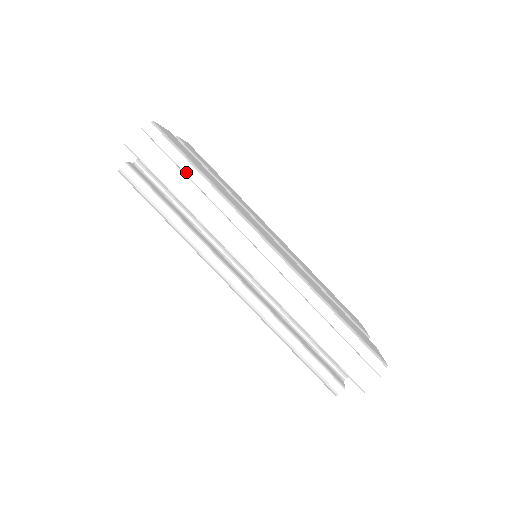
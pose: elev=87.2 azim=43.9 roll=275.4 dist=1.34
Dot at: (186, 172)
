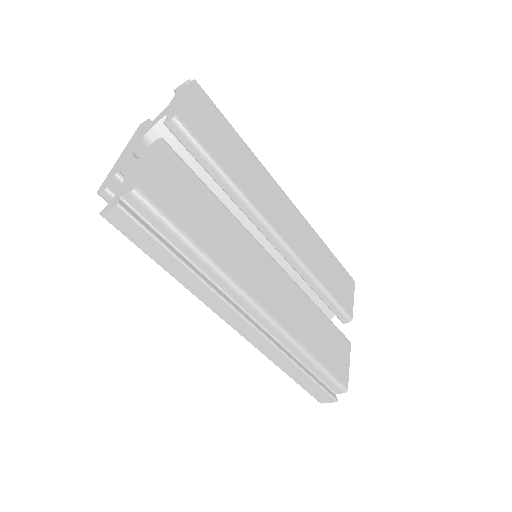
Dot at: (176, 244)
